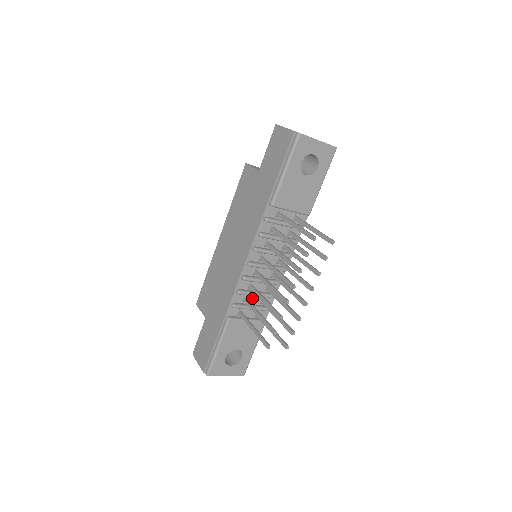
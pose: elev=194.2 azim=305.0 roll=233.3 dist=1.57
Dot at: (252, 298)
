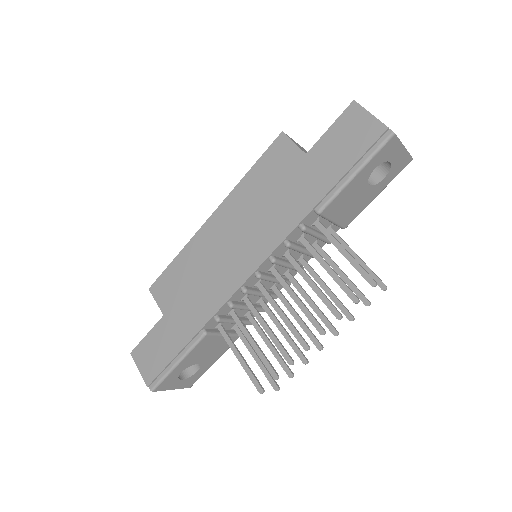
Dot at: (239, 310)
